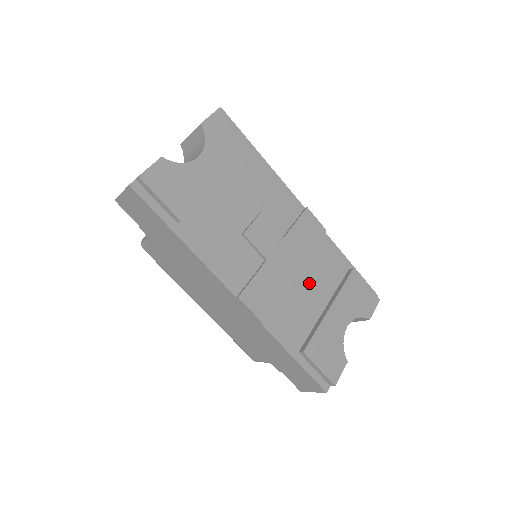
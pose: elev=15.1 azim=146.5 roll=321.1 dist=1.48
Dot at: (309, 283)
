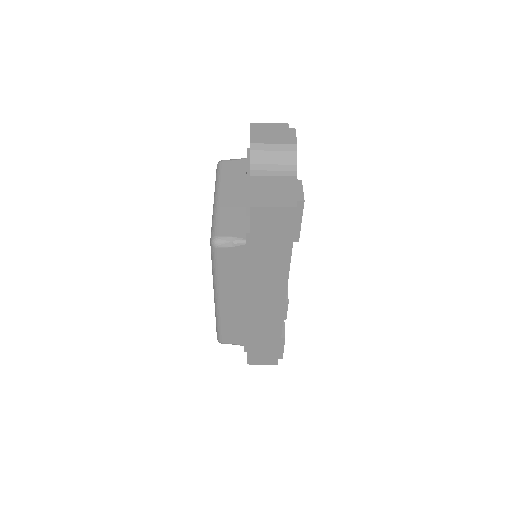
Dot at: occluded
